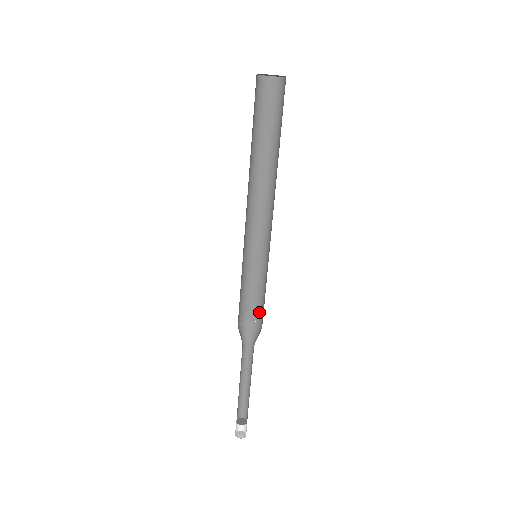
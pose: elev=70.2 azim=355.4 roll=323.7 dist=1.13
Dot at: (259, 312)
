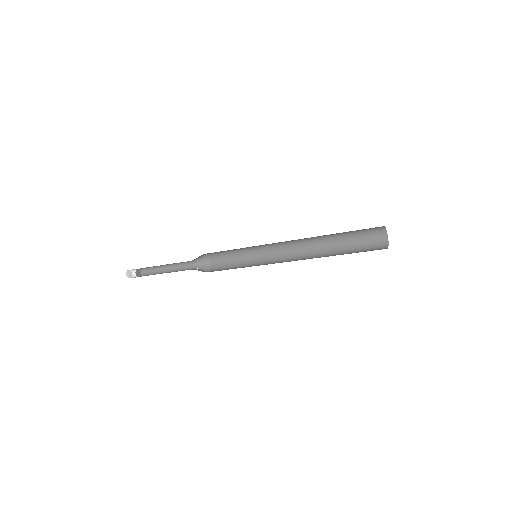
Dot at: (214, 253)
